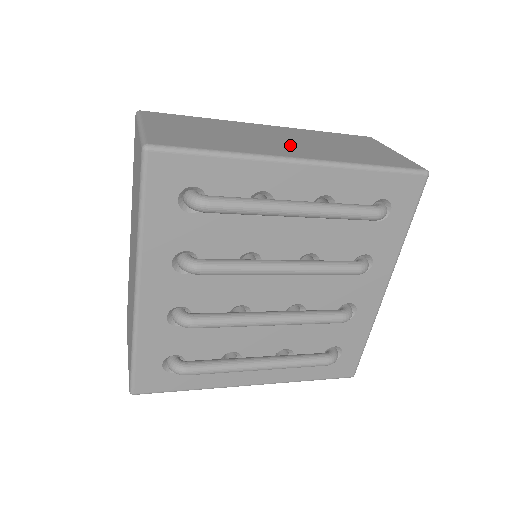
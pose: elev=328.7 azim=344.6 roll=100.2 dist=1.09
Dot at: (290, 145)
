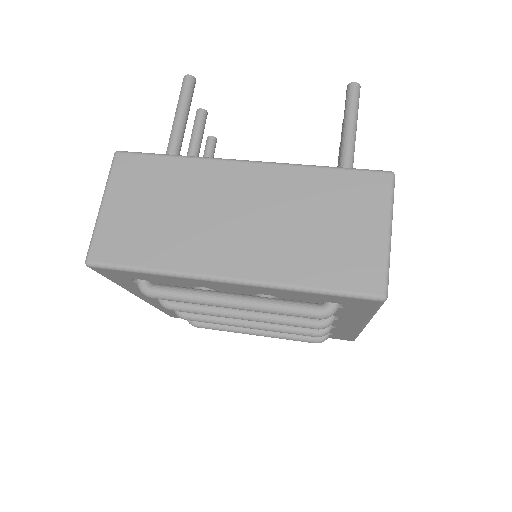
Dot at: (237, 237)
